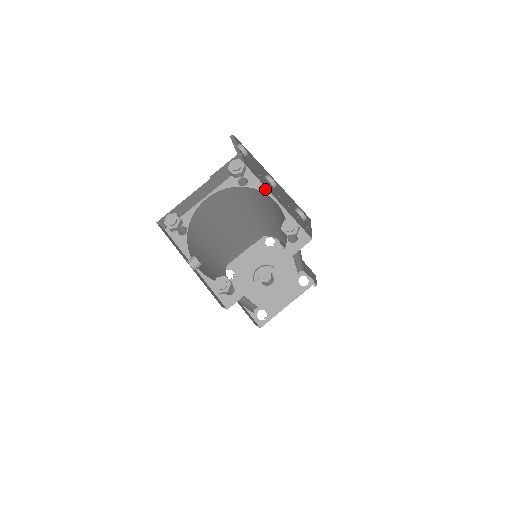
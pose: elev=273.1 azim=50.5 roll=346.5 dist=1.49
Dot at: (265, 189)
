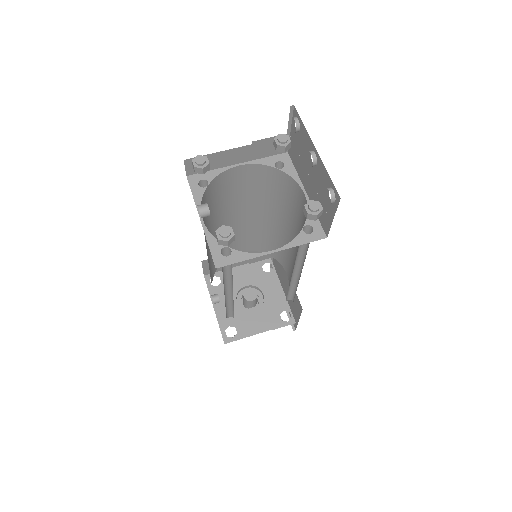
Dot at: (298, 179)
